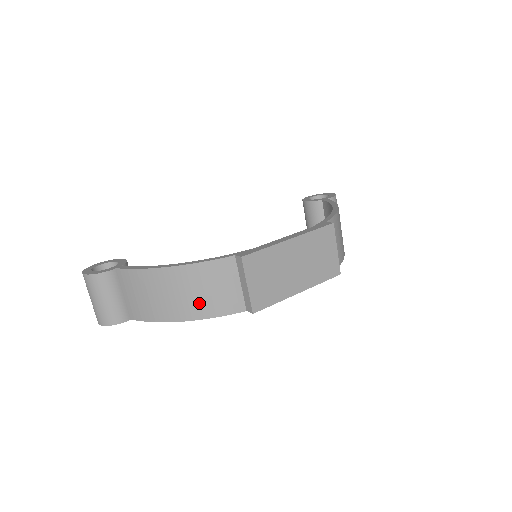
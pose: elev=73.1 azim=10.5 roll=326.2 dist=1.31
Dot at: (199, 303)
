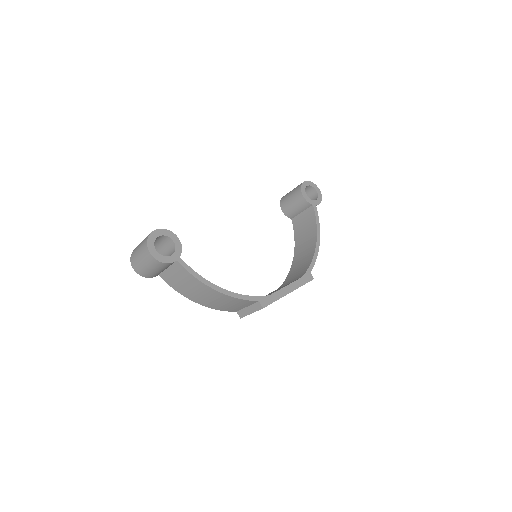
Dot at: (217, 305)
